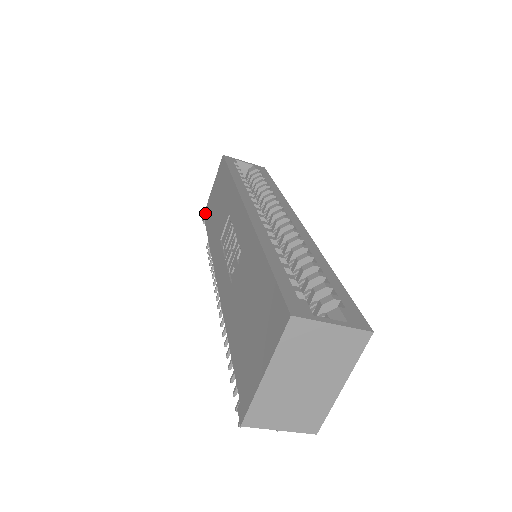
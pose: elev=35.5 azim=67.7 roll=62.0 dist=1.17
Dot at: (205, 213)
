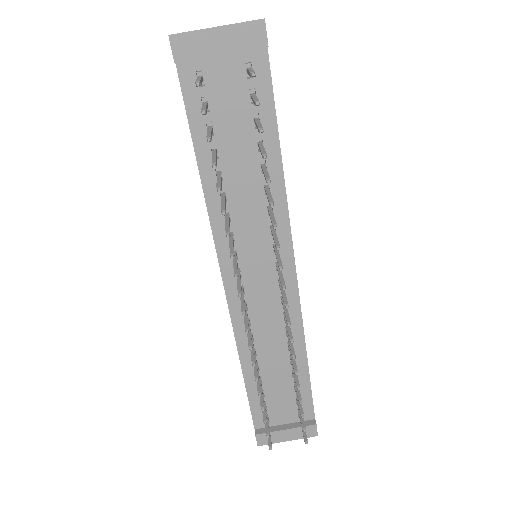
Dot at: occluded
